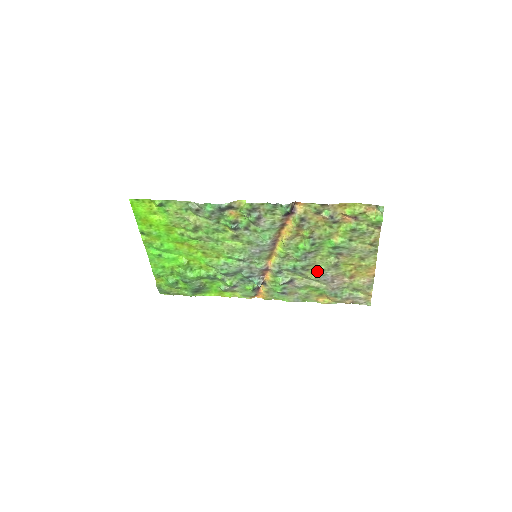
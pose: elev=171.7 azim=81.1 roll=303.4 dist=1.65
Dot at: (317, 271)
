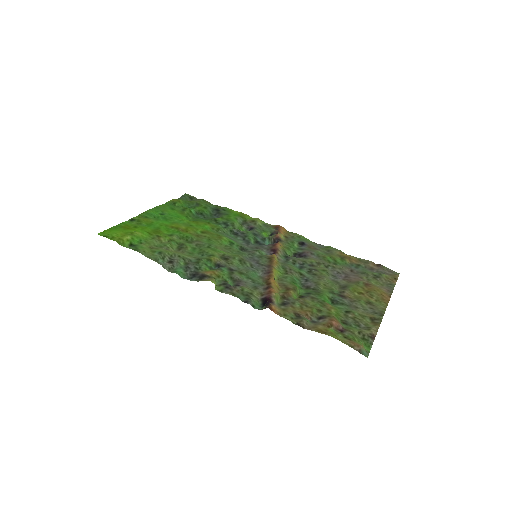
Dot at: (326, 274)
